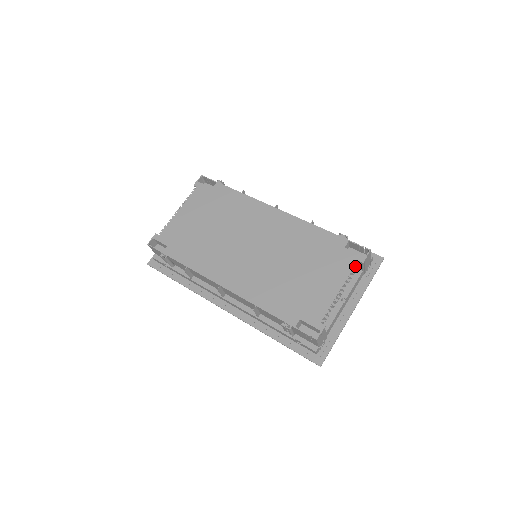
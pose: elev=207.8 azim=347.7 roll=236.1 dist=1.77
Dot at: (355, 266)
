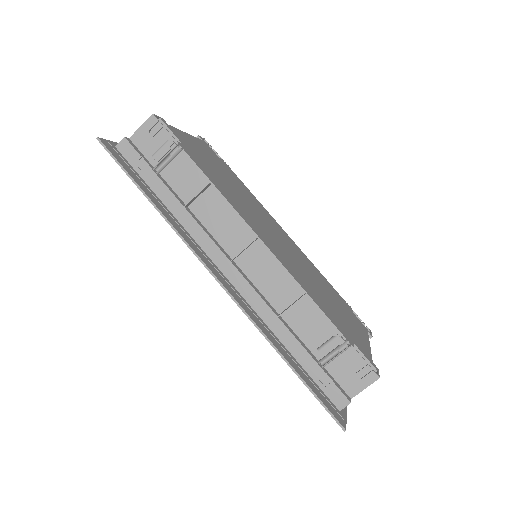
Dot at: occluded
